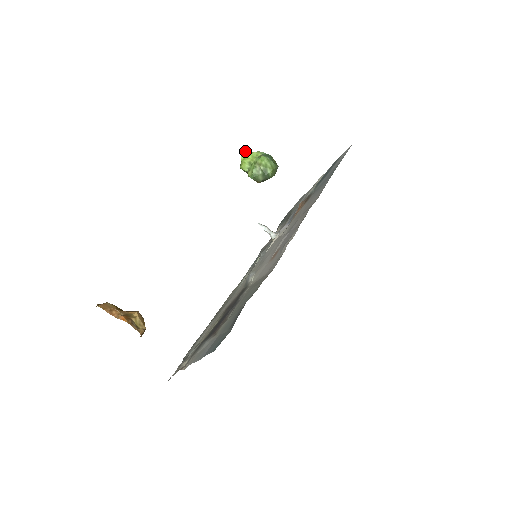
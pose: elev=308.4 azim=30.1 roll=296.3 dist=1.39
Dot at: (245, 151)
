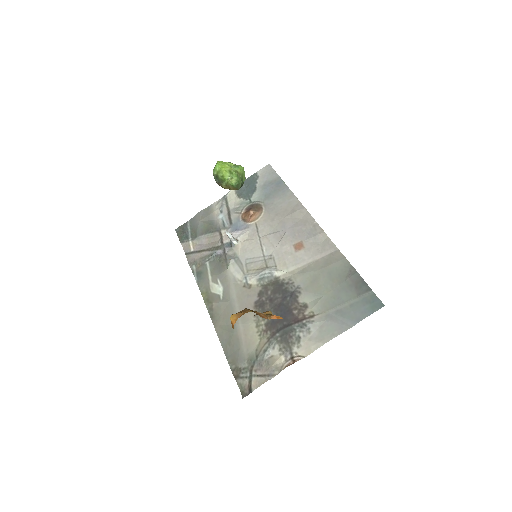
Dot at: occluded
